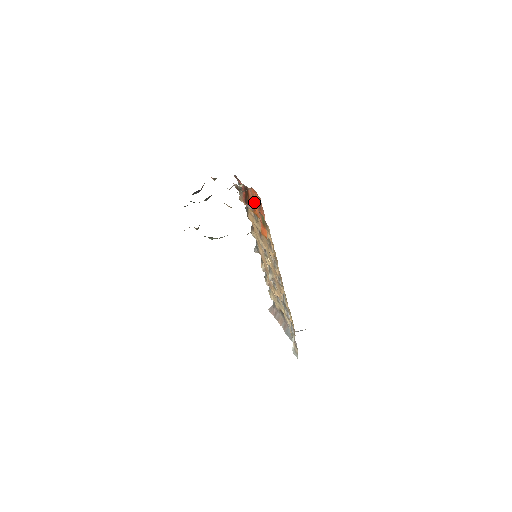
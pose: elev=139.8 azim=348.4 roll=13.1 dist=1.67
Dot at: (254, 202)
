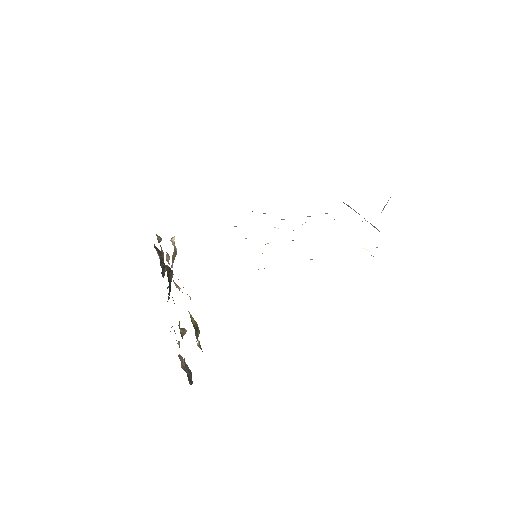
Dot at: occluded
